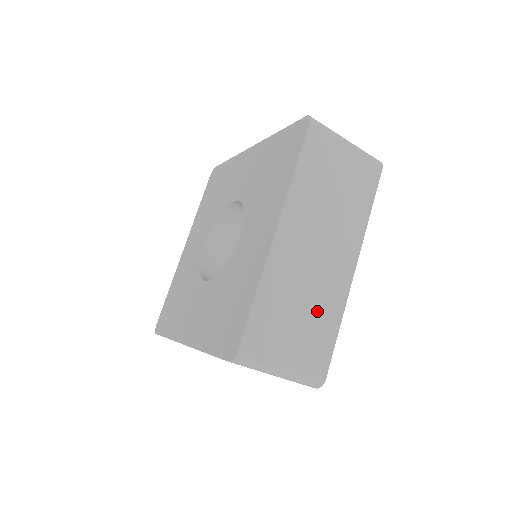
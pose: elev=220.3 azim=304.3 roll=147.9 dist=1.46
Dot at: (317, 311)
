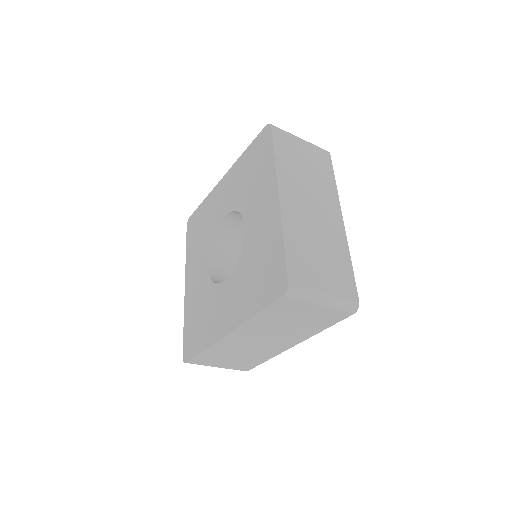
Dot at: (331, 250)
